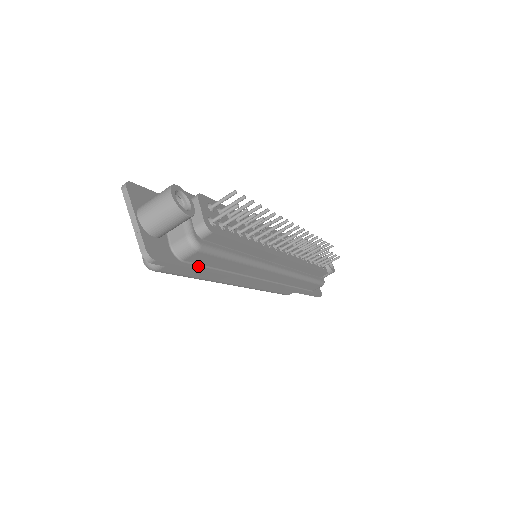
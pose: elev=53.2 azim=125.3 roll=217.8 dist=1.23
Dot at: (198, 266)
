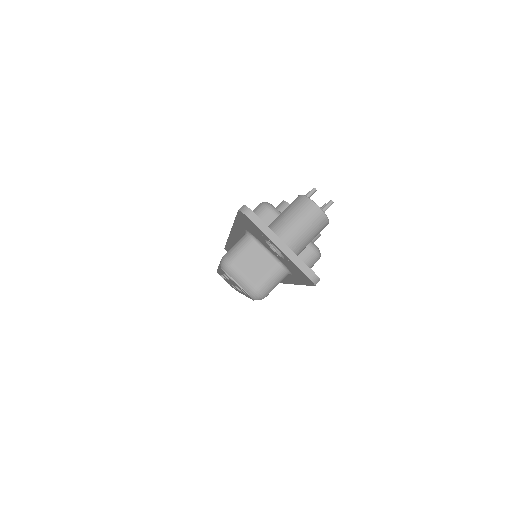
Dot at: occluded
